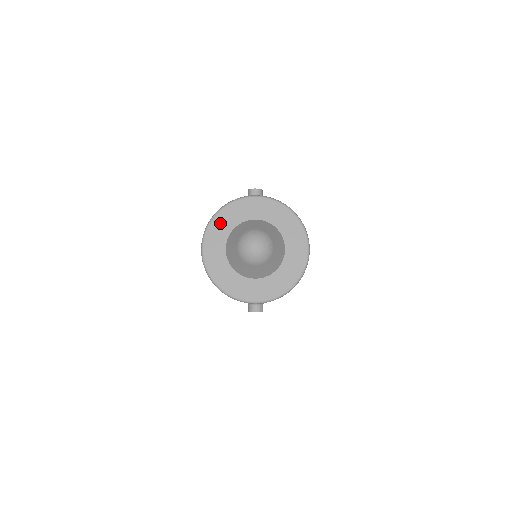
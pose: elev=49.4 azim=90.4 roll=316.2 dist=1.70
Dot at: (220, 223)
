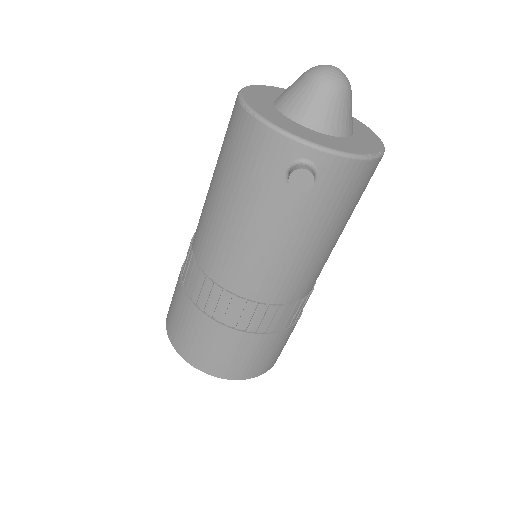
Dot at: (269, 90)
